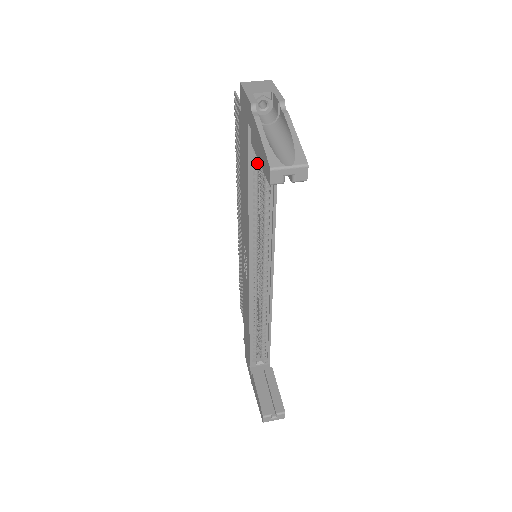
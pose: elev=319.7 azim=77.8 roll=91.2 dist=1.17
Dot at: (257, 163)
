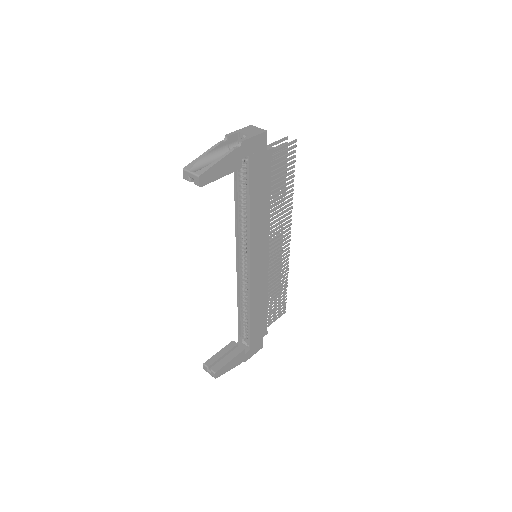
Dot at: (242, 180)
